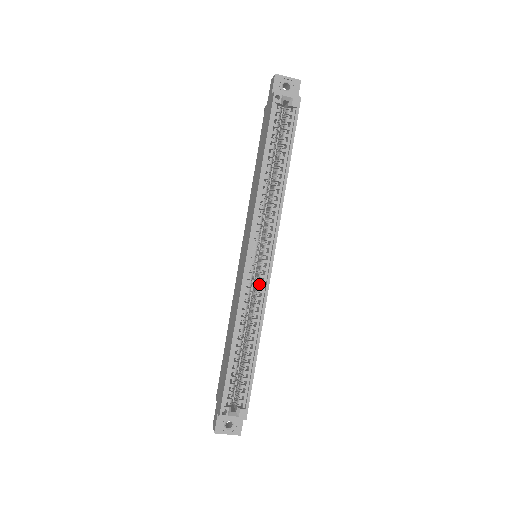
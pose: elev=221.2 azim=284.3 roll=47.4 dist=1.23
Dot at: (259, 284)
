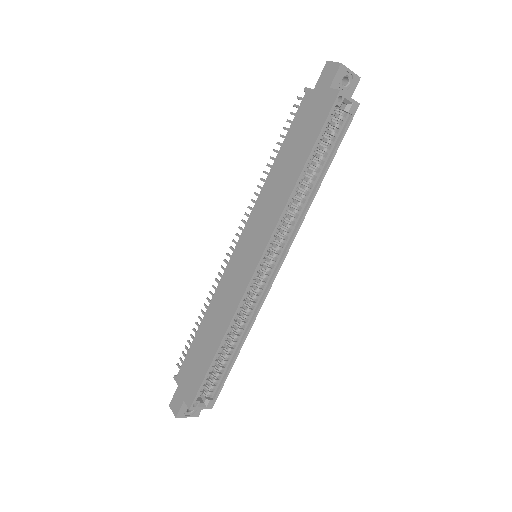
Dot at: (258, 291)
